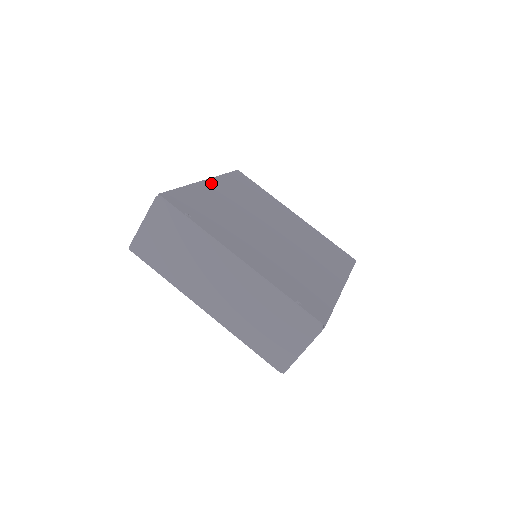
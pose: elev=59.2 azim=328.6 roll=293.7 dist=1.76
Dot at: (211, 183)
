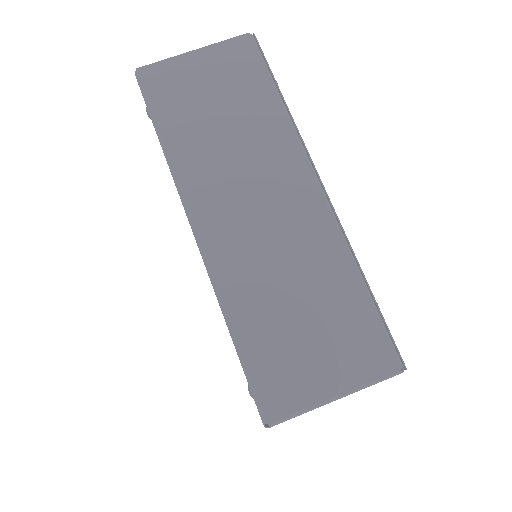
Dot at: occluded
